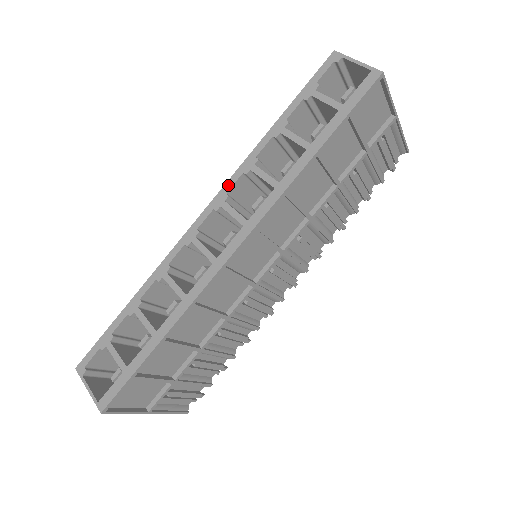
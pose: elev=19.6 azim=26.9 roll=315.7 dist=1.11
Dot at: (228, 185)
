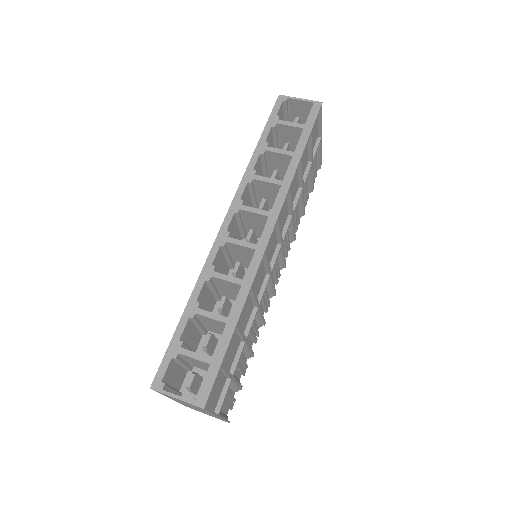
Dot at: (239, 193)
